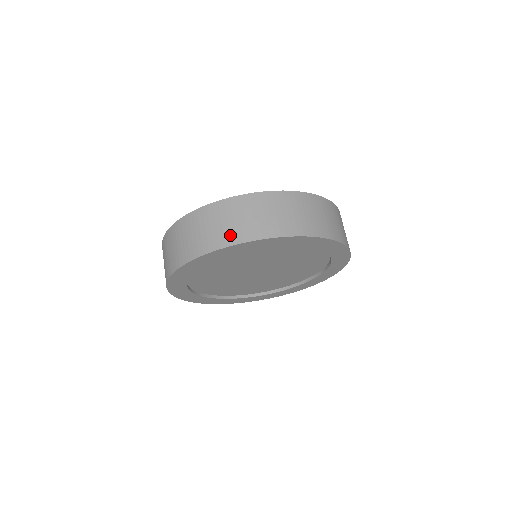
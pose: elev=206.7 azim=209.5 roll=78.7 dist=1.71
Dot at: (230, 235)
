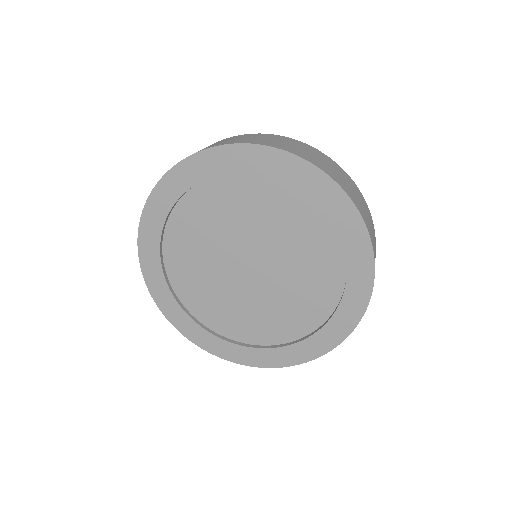
Dot at: occluded
